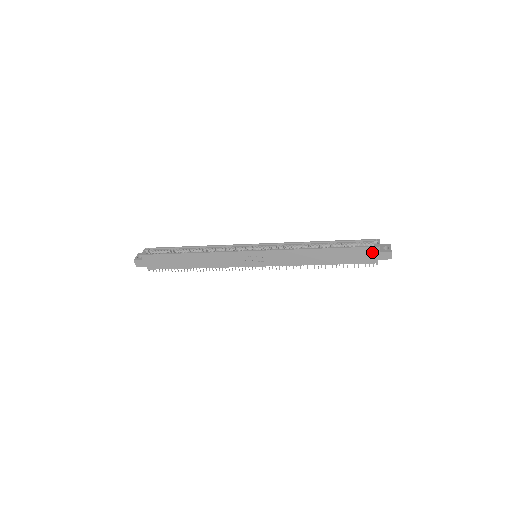
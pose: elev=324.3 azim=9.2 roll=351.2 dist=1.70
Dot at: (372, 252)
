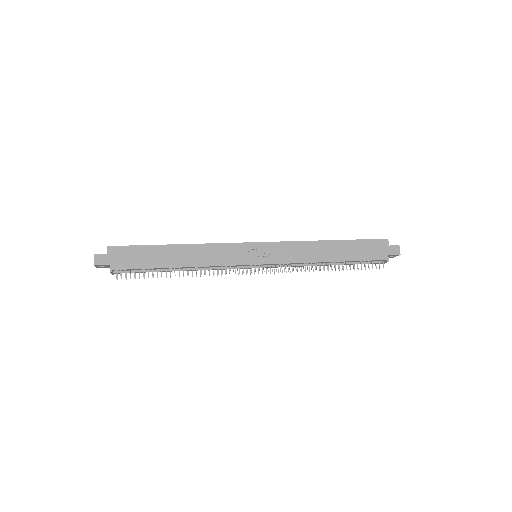
Dot at: (381, 246)
